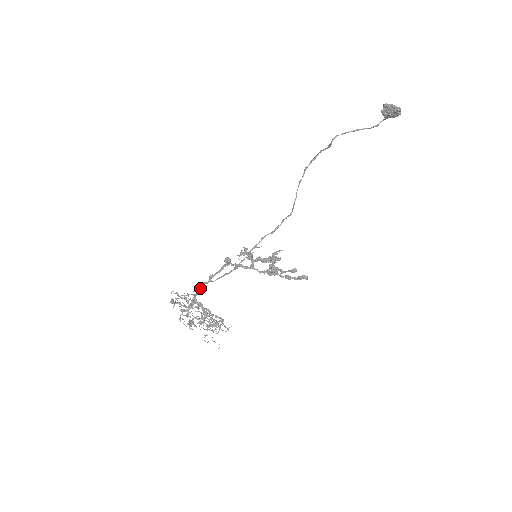
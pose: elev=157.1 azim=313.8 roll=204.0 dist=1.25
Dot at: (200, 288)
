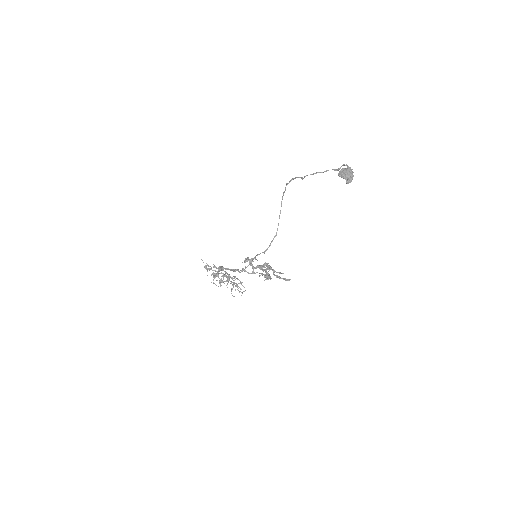
Dot at: (222, 269)
